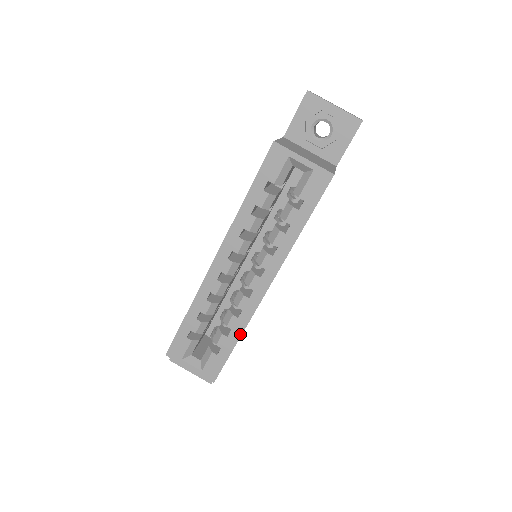
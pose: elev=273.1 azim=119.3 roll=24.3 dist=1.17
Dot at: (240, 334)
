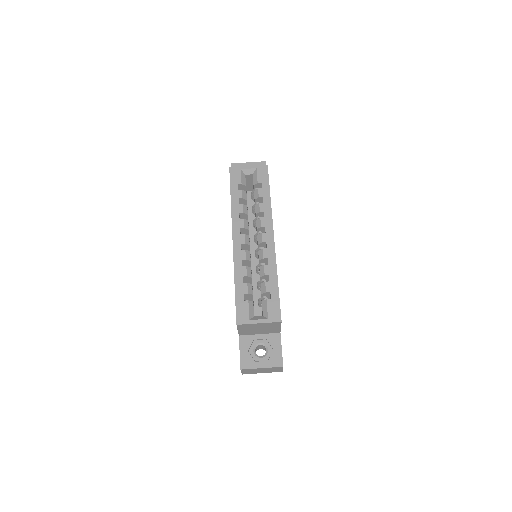
Dot at: (276, 274)
